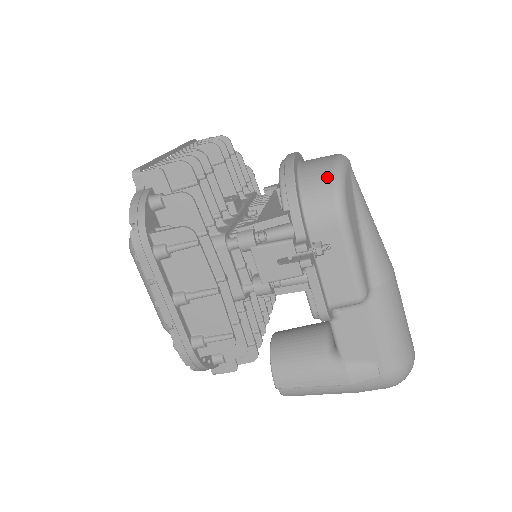
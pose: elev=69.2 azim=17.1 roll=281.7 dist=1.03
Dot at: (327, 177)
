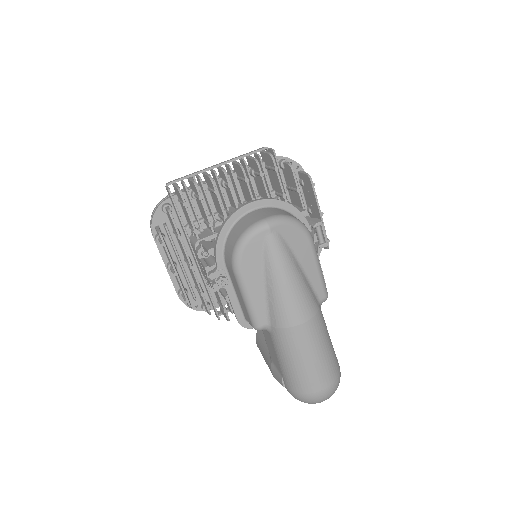
Dot at: (238, 235)
